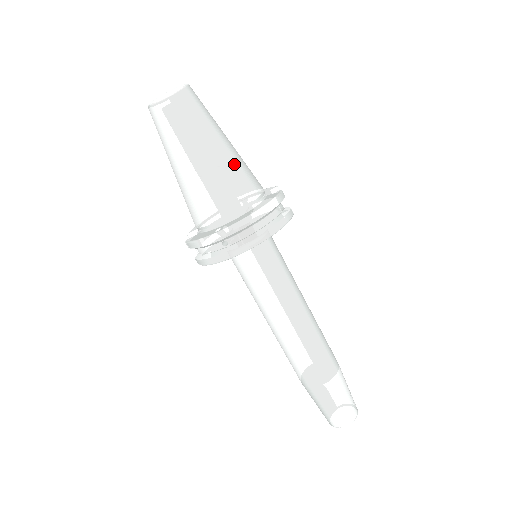
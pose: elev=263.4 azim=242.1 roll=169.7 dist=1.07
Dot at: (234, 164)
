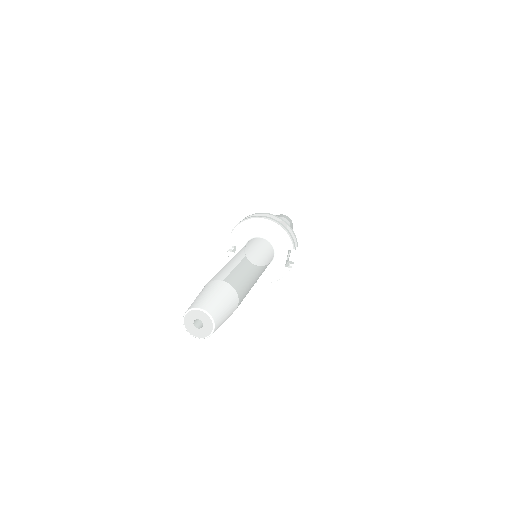
Dot at: occluded
